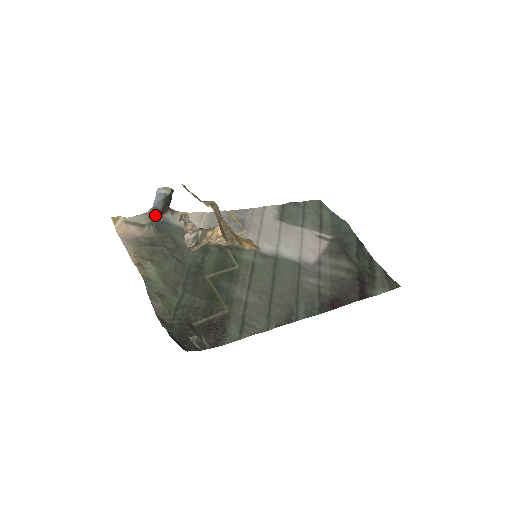
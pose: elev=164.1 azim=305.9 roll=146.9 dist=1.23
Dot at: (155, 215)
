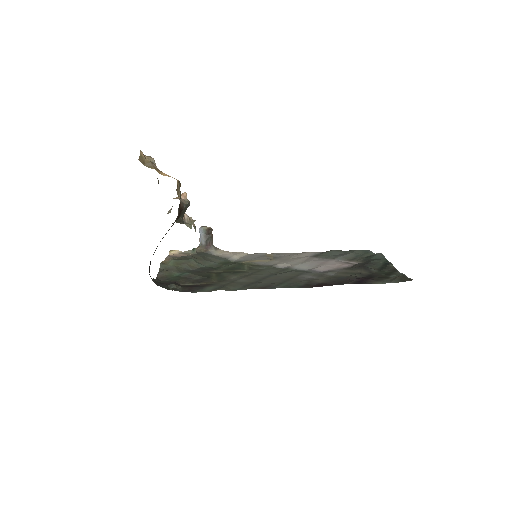
Dot at: (201, 249)
